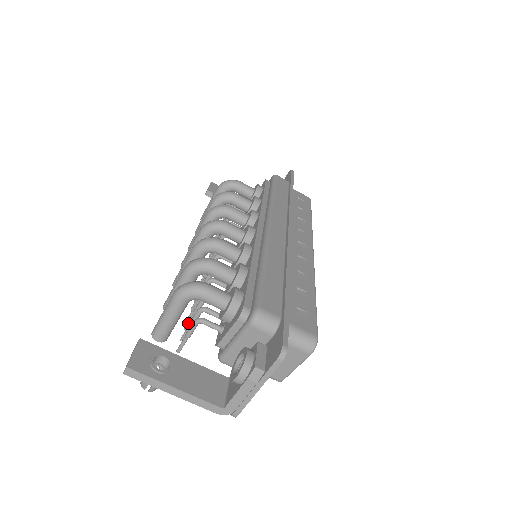
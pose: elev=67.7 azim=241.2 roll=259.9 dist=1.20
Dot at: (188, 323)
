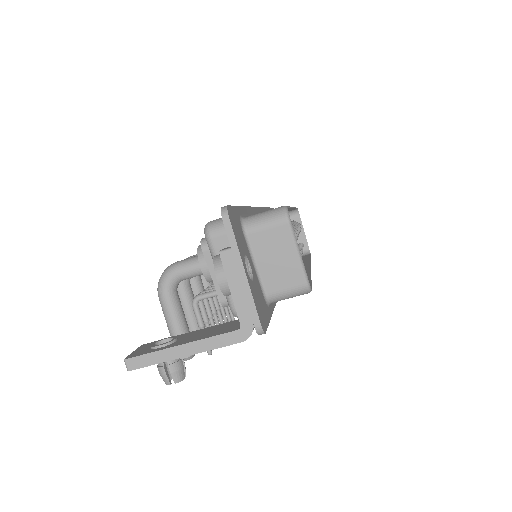
Dot at: occluded
